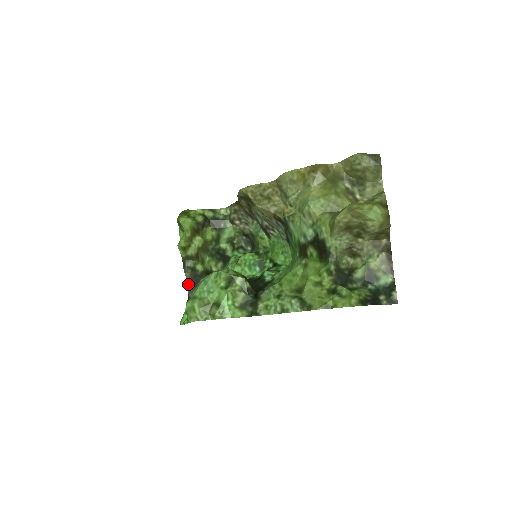
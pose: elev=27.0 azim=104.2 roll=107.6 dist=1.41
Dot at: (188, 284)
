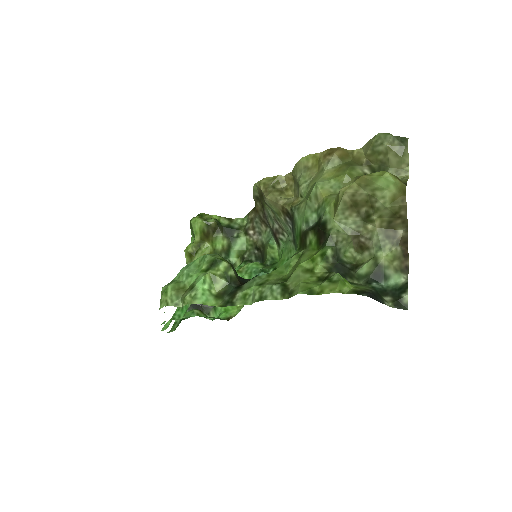
Dot at: occluded
